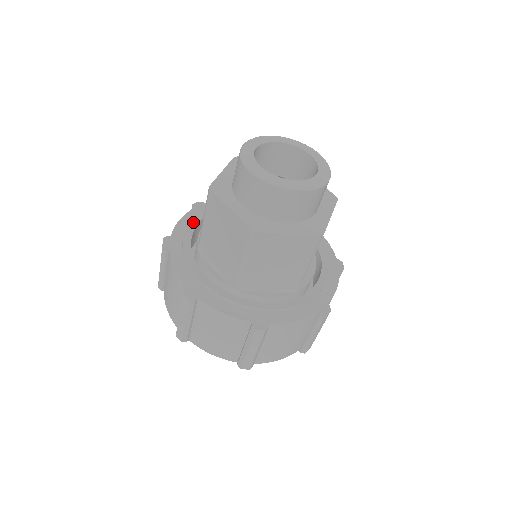
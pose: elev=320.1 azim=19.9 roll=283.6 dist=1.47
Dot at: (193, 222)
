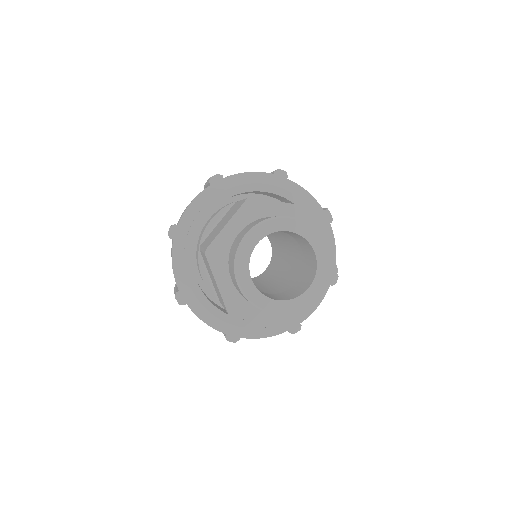
Dot at: (203, 212)
